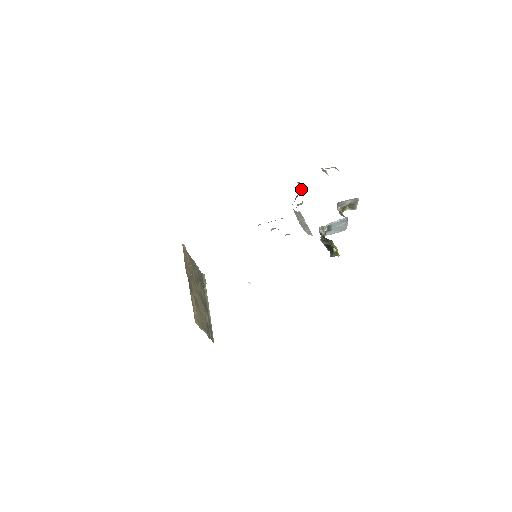
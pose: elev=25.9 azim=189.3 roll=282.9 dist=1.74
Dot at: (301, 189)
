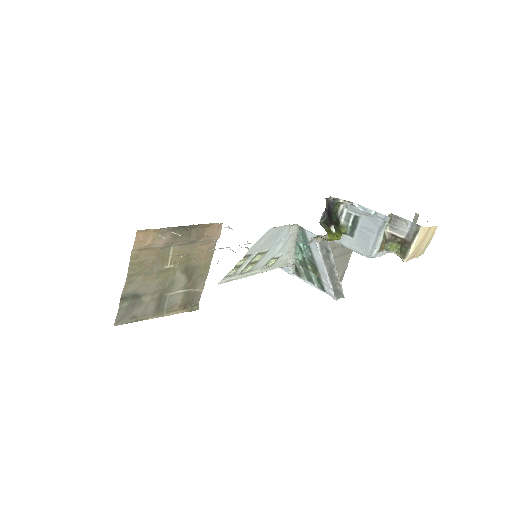
Dot at: occluded
